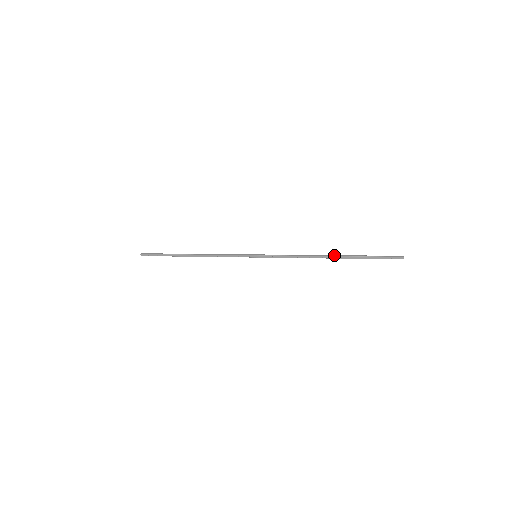
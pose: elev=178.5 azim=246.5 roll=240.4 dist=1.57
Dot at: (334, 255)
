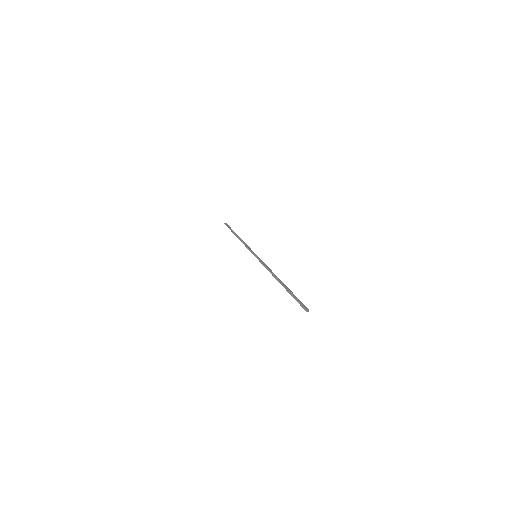
Dot at: (280, 282)
